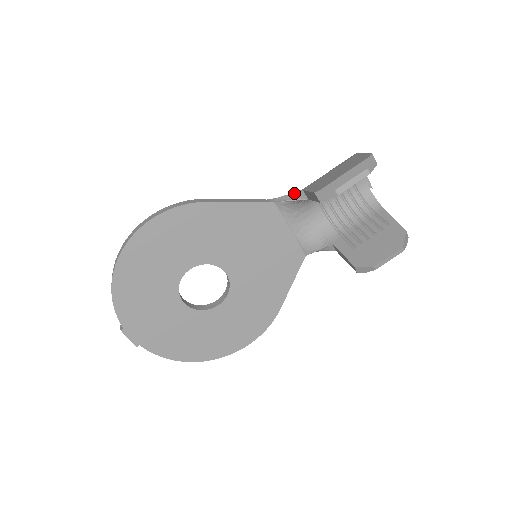
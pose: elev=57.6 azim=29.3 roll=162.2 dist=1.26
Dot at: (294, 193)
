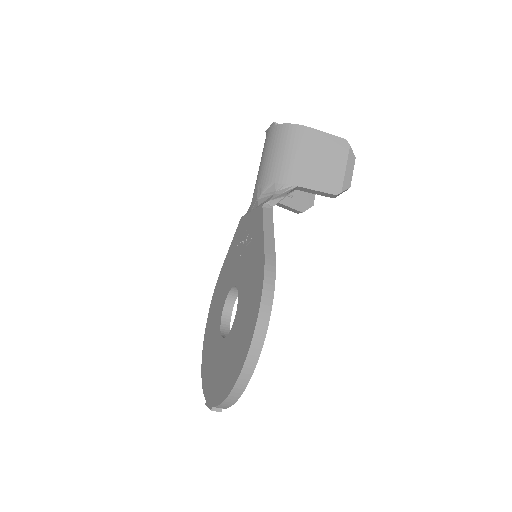
Dot at: (289, 191)
